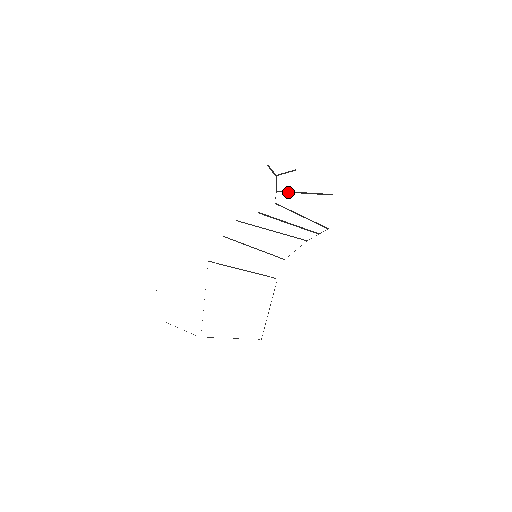
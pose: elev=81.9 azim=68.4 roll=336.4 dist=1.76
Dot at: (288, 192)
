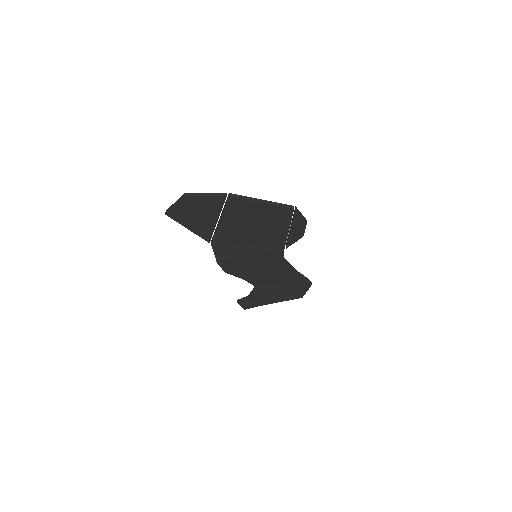
Dot at: (263, 293)
